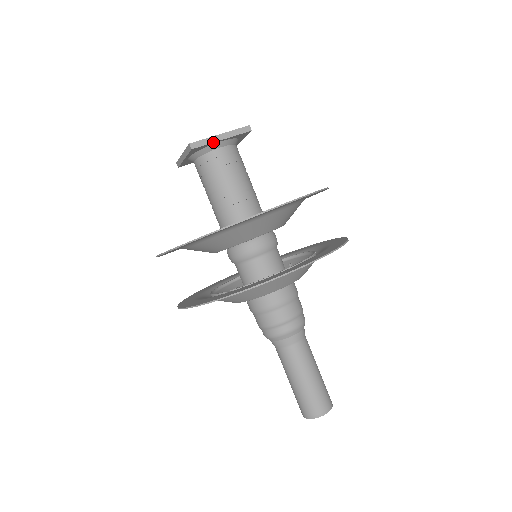
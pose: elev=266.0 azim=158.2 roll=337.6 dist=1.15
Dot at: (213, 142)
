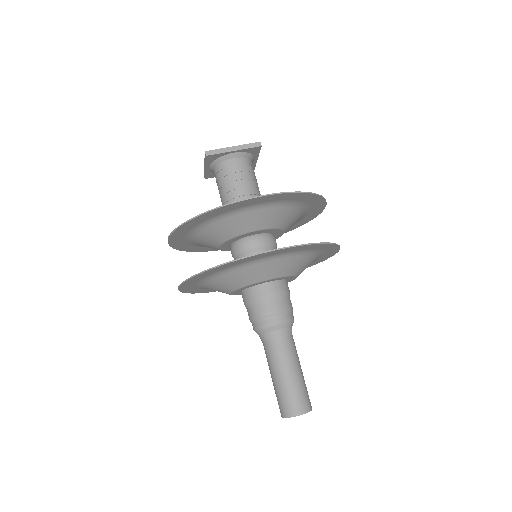
Dot at: (226, 152)
